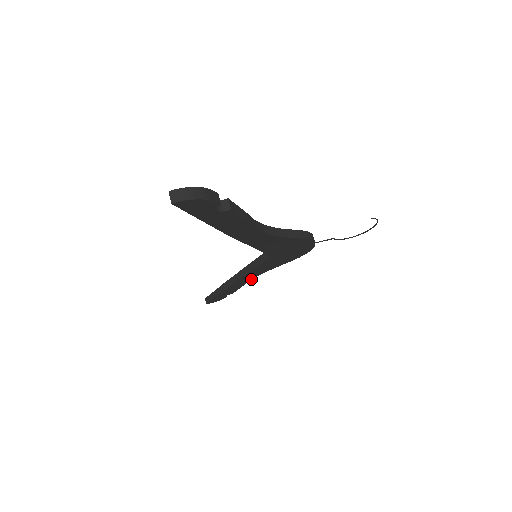
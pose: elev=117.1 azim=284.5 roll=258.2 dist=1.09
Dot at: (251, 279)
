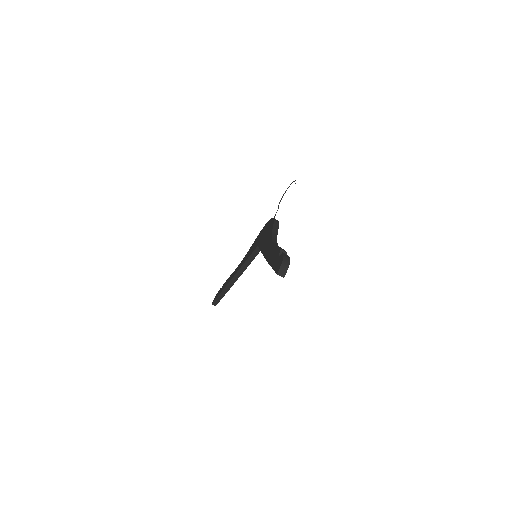
Dot at: occluded
